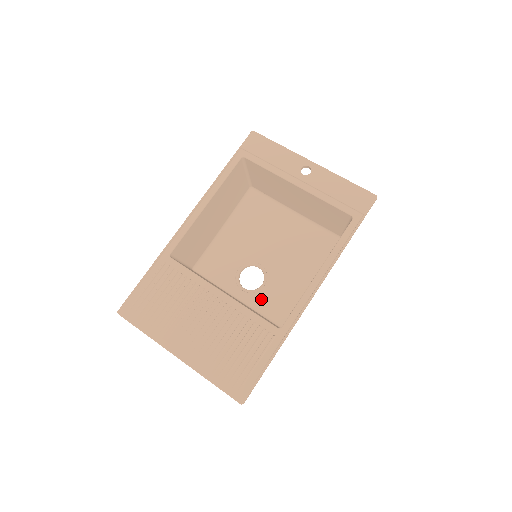
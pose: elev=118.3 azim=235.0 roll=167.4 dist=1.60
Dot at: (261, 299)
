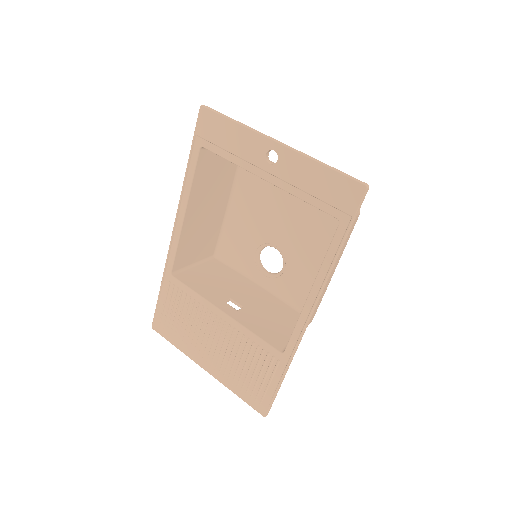
Dot at: (284, 285)
